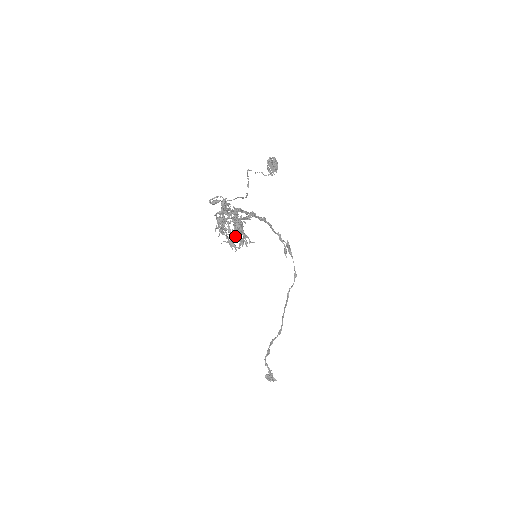
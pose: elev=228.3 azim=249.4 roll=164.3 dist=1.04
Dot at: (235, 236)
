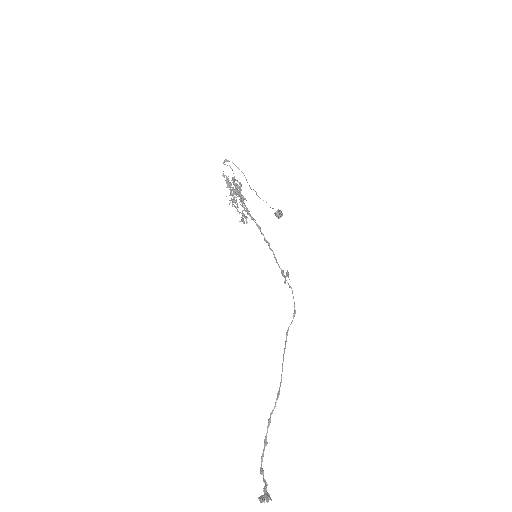
Dot at: (239, 212)
